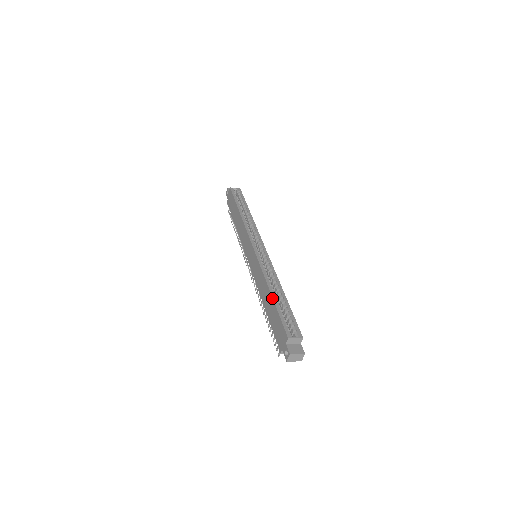
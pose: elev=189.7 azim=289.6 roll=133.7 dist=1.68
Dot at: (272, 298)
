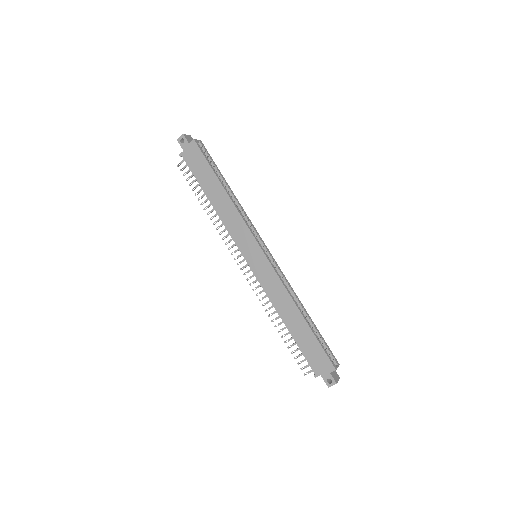
Dot at: (307, 323)
